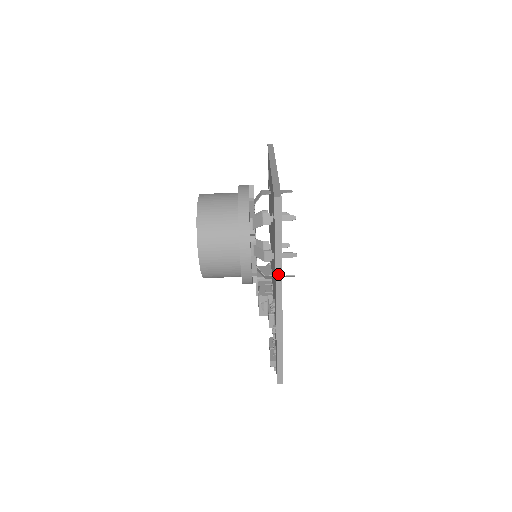
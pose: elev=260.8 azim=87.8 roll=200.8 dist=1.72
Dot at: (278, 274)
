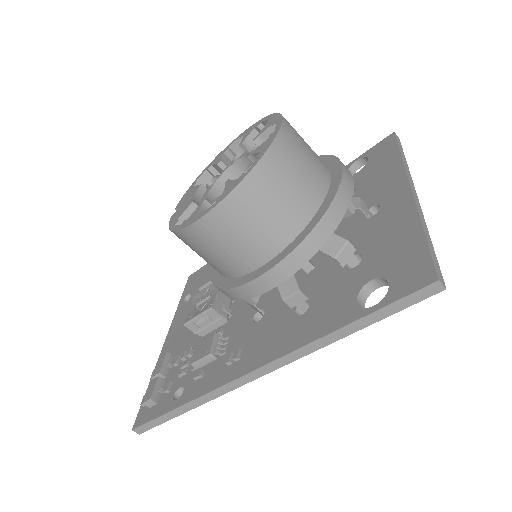
Dot at: (299, 352)
